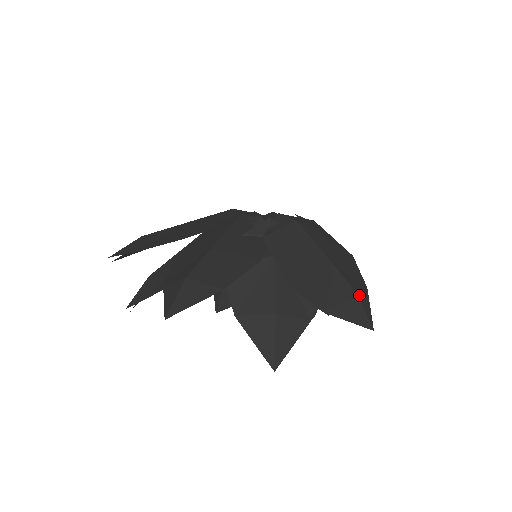
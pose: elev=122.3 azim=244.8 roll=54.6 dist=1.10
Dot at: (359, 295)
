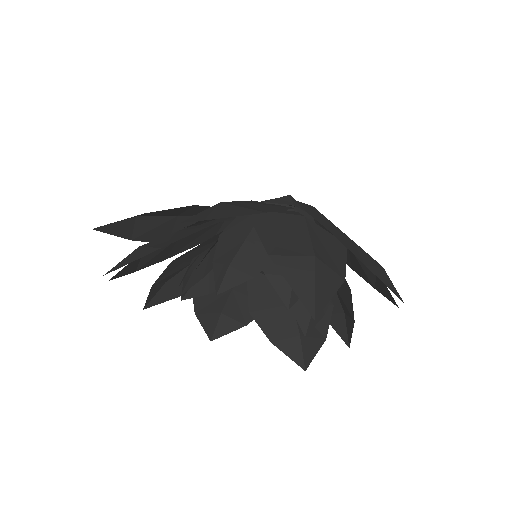
Dot at: occluded
